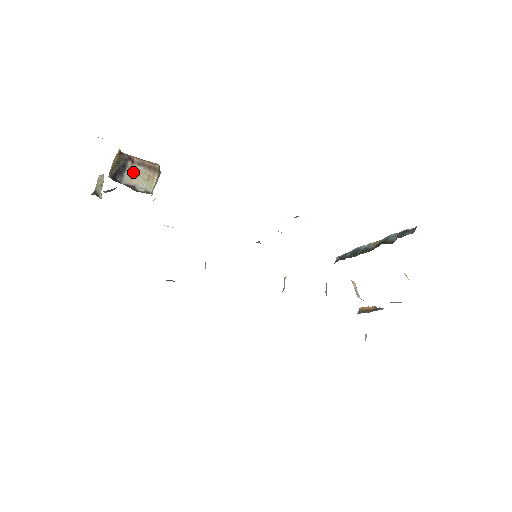
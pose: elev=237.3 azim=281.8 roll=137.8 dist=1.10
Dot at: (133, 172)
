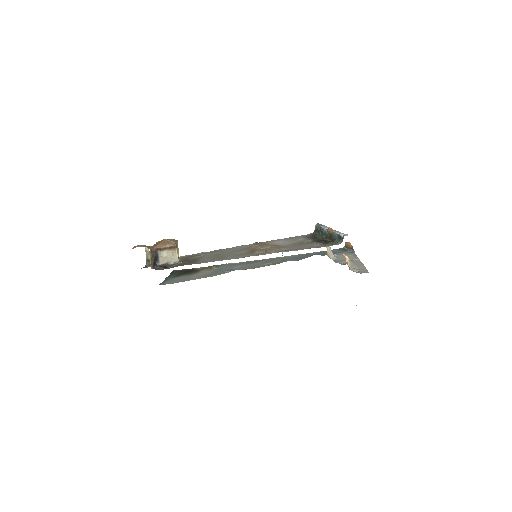
Dot at: (163, 255)
